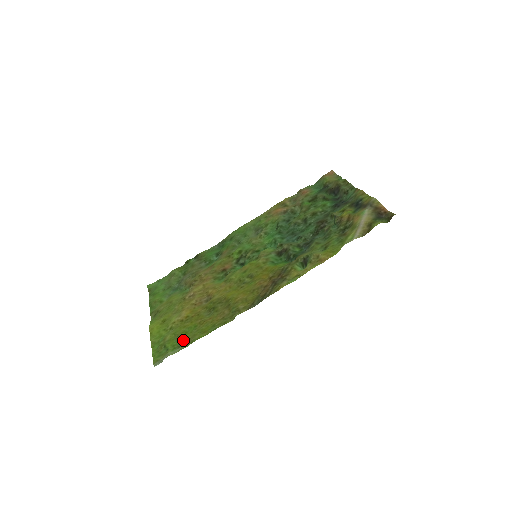
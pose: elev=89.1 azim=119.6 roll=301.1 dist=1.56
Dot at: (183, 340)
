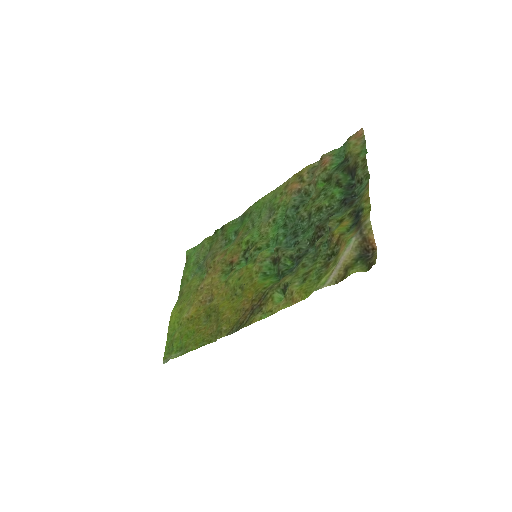
Dot at: (183, 345)
